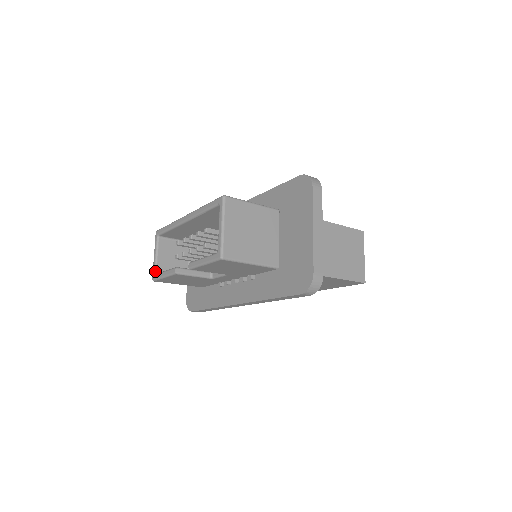
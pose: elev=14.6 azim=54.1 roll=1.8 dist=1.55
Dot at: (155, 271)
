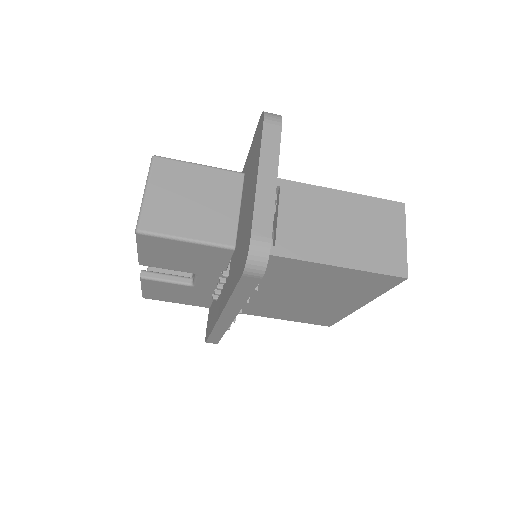
Dot at: occluded
